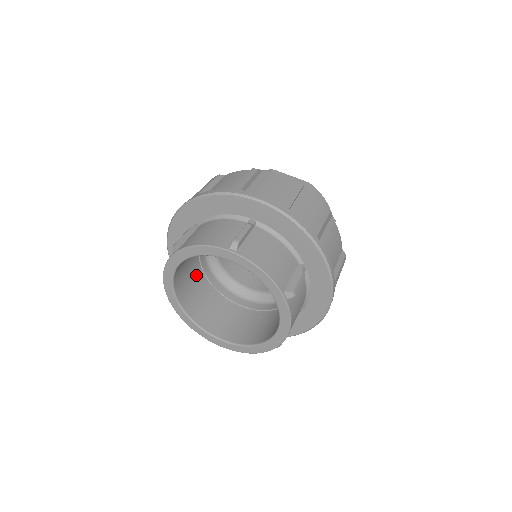
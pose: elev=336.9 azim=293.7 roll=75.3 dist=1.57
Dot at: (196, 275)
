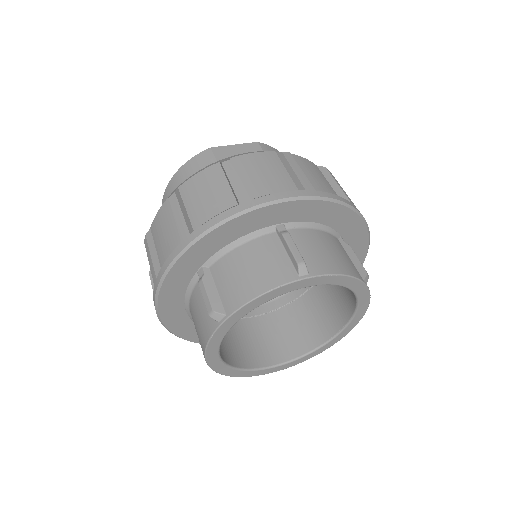
Dot at: occluded
